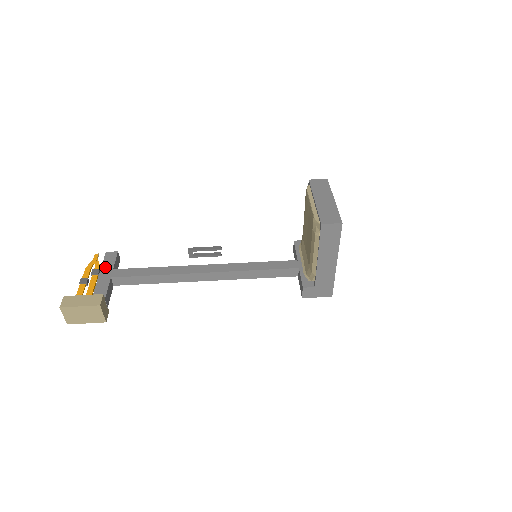
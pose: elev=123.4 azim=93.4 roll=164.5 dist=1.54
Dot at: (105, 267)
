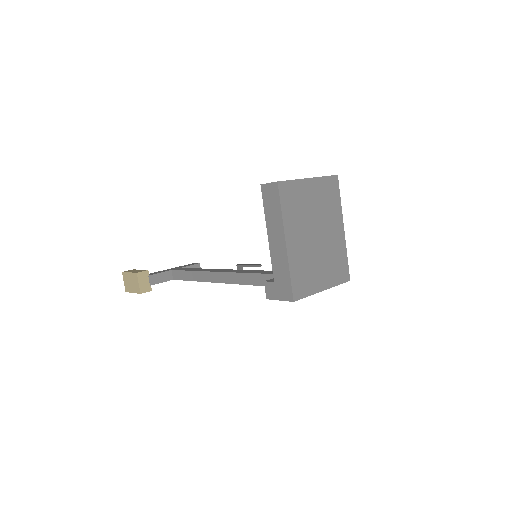
Dot at: (179, 267)
